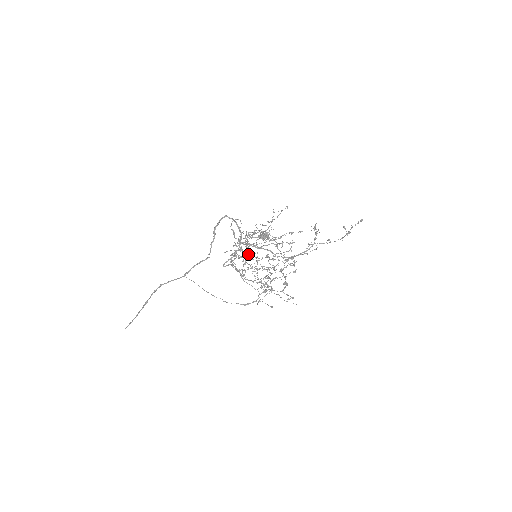
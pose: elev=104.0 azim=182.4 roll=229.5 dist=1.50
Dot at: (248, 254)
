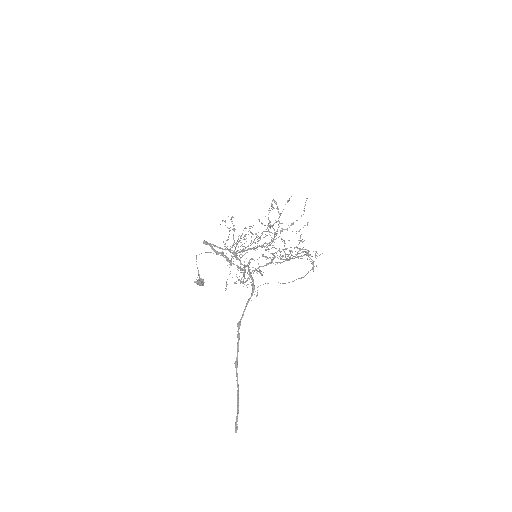
Dot at: occluded
